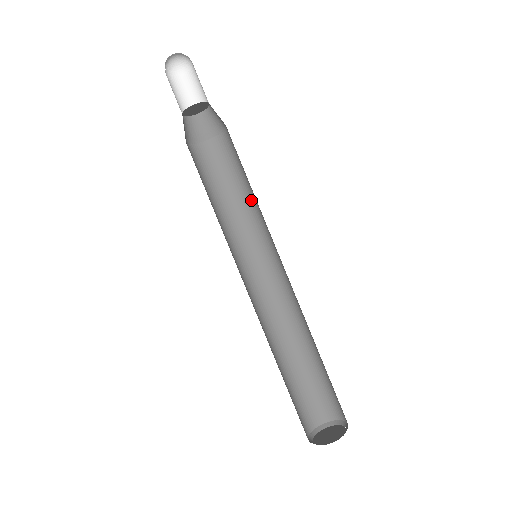
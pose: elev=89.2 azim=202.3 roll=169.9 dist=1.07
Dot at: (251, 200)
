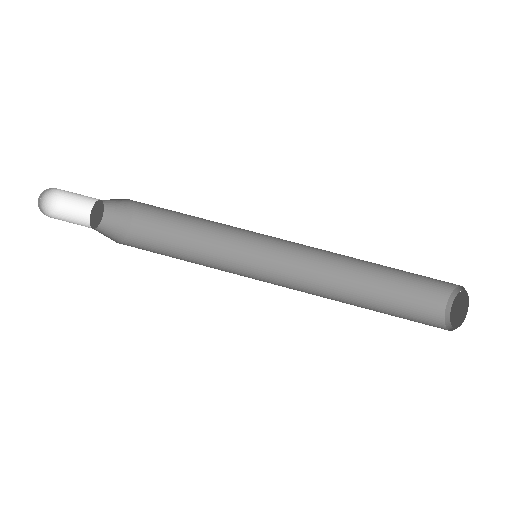
Dot at: (206, 228)
